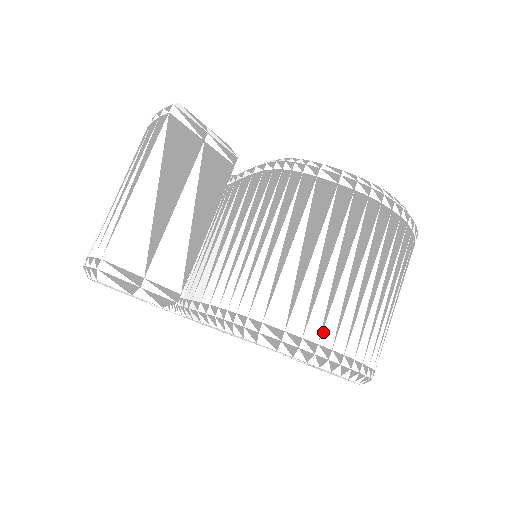
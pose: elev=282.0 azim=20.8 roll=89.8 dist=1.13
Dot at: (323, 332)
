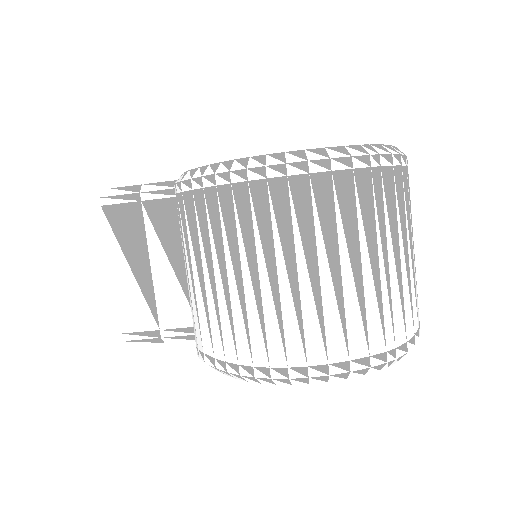
Dot at: (238, 351)
